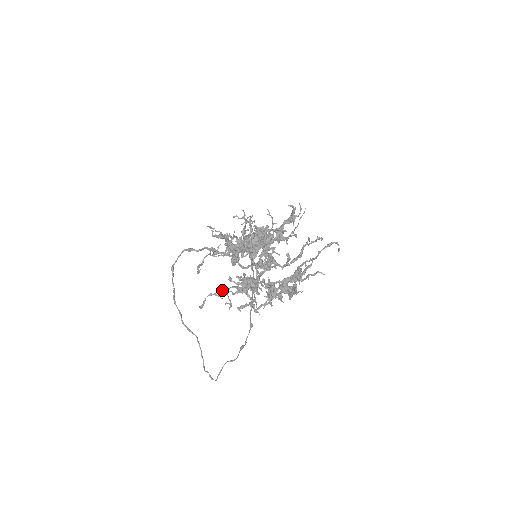
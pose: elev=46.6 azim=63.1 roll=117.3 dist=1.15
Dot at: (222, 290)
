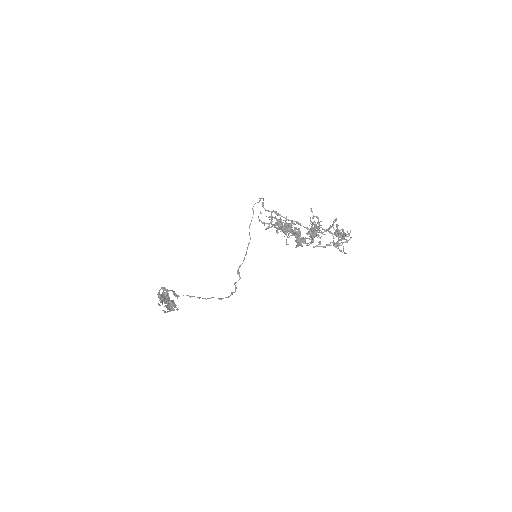
Dot at: (310, 217)
